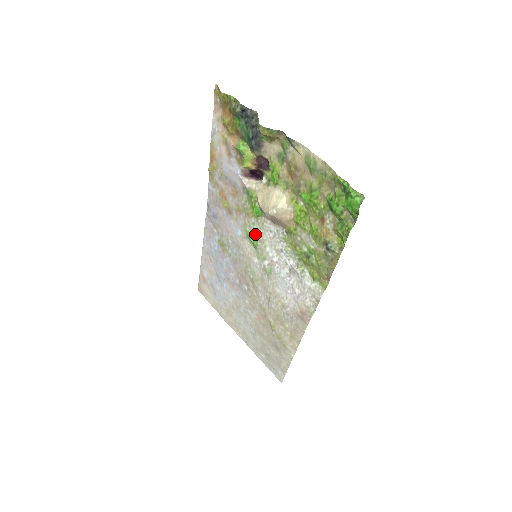
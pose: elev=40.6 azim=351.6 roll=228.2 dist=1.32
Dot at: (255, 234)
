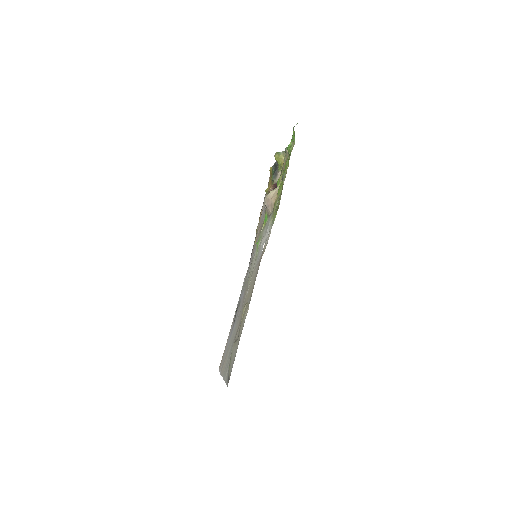
Dot at: (260, 237)
